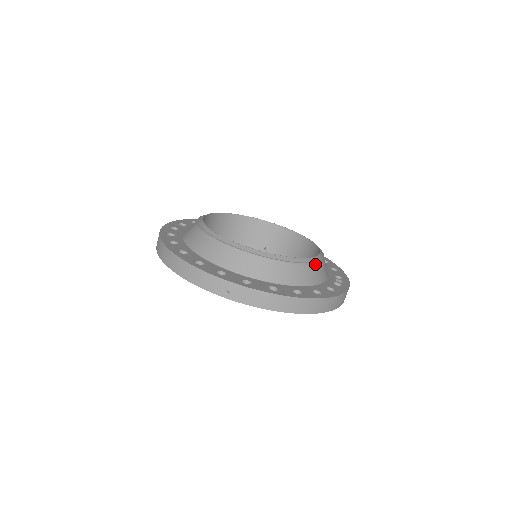
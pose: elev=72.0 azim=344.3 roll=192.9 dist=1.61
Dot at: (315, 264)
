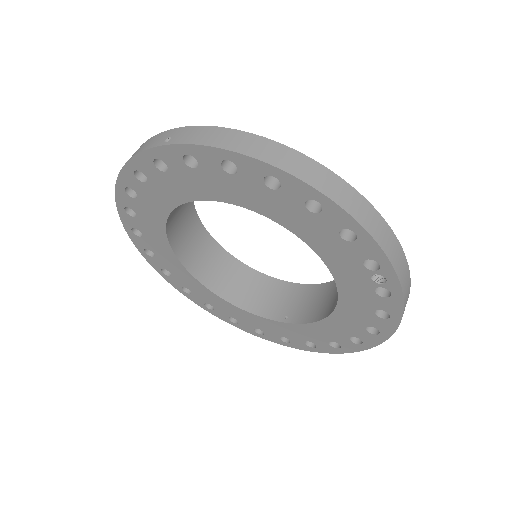
Dot at: occluded
